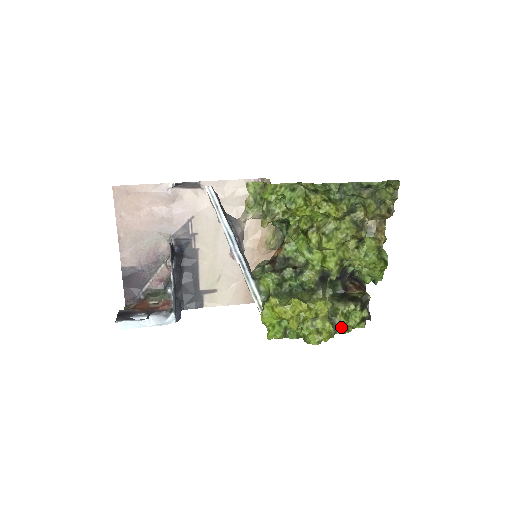
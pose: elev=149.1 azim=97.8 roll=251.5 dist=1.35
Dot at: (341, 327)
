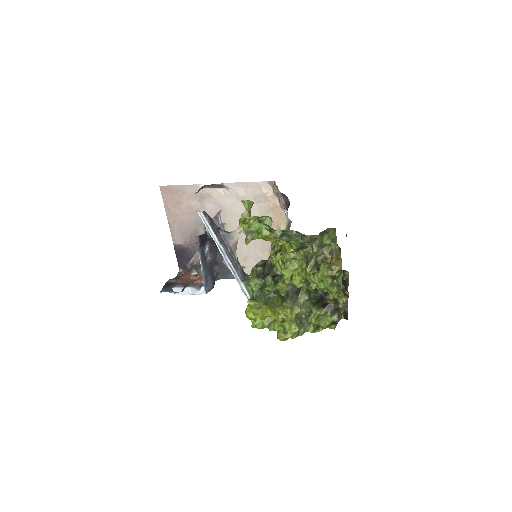
Dot at: (312, 327)
